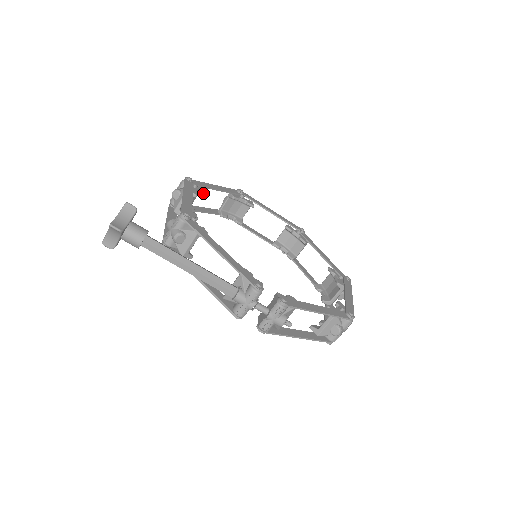
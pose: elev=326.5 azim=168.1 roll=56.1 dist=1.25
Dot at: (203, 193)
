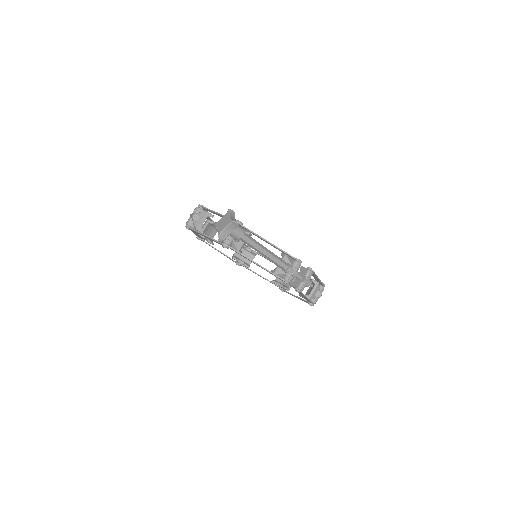
Dot at: occluded
